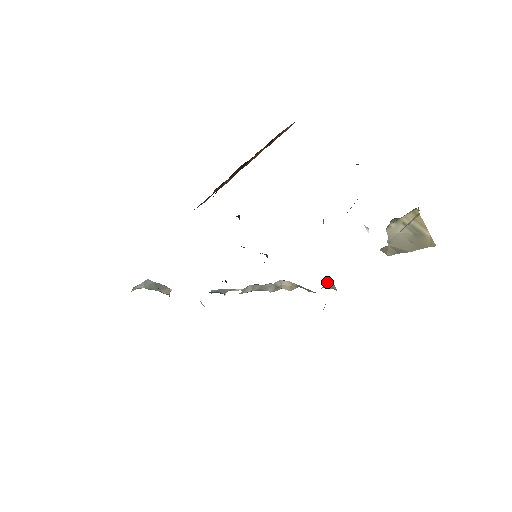
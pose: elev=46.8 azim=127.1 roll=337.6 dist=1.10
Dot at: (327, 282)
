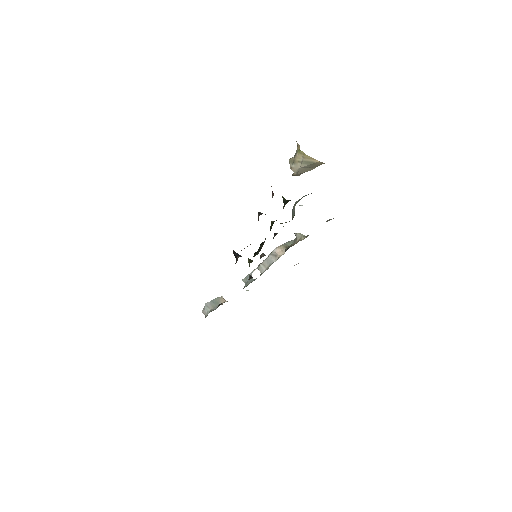
Dot at: (297, 235)
